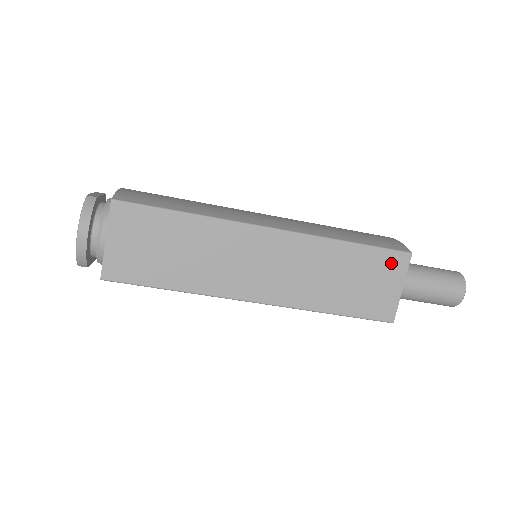
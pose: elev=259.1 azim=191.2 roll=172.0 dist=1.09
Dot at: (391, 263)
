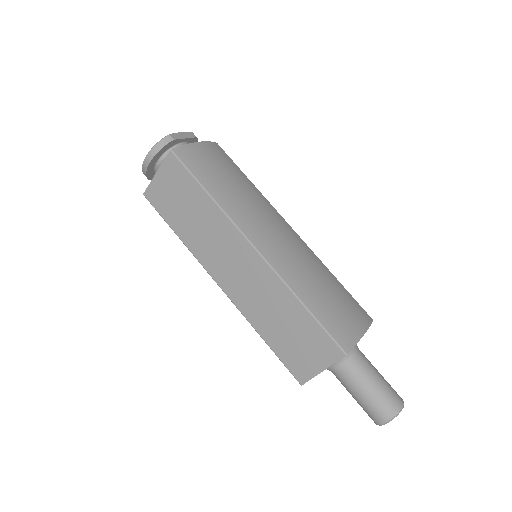
Dot at: (325, 346)
